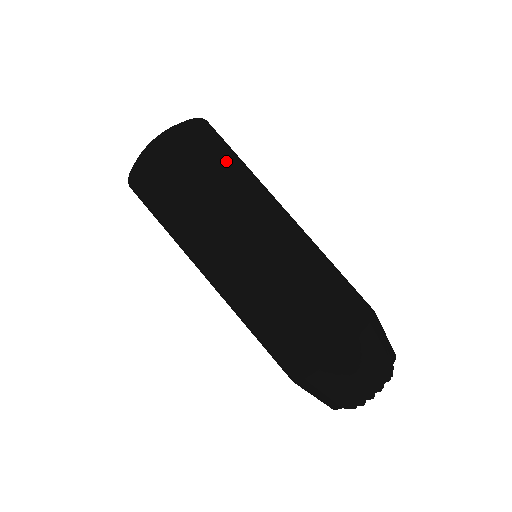
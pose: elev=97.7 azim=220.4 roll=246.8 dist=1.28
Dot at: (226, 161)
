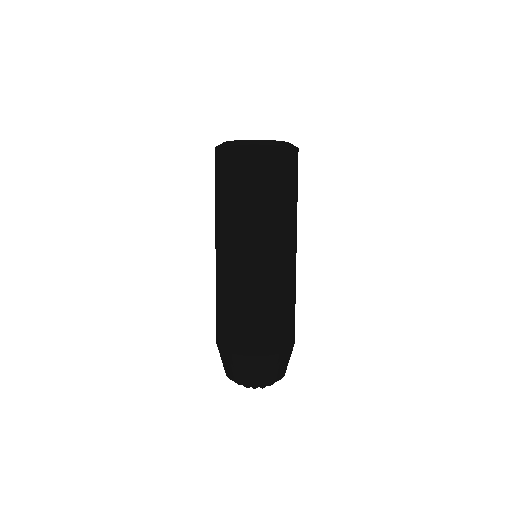
Dot at: (297, 192)
